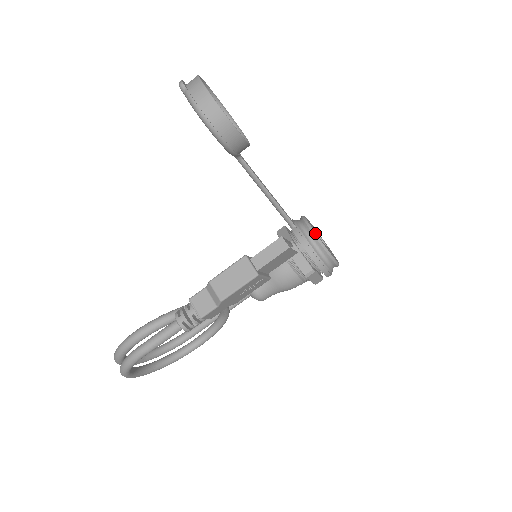
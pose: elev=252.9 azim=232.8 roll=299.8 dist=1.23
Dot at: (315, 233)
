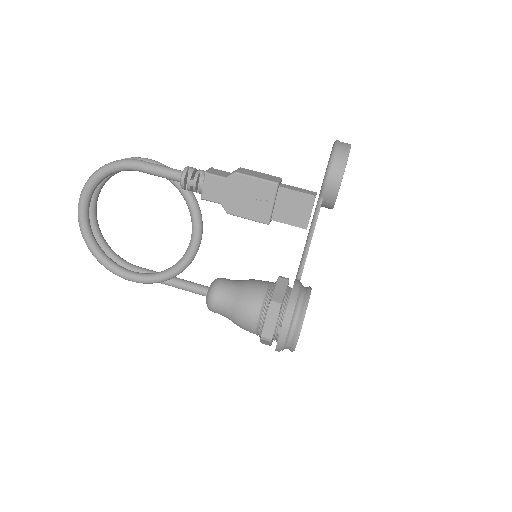
Dot at: occluded
